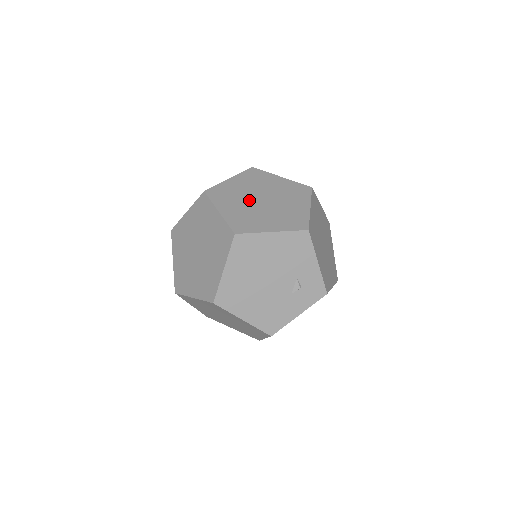
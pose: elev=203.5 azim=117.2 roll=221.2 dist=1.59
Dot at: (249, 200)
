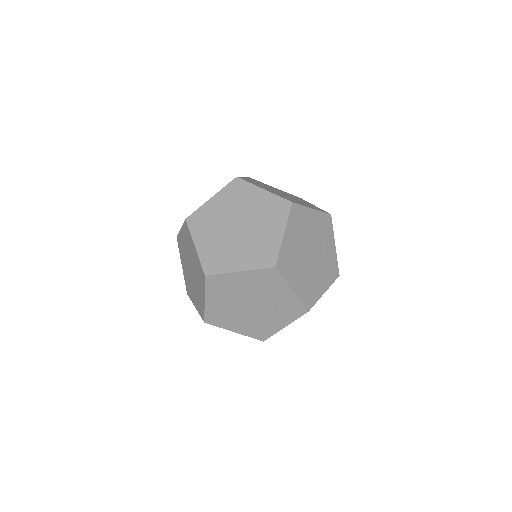
Dot at: (225, 228)
